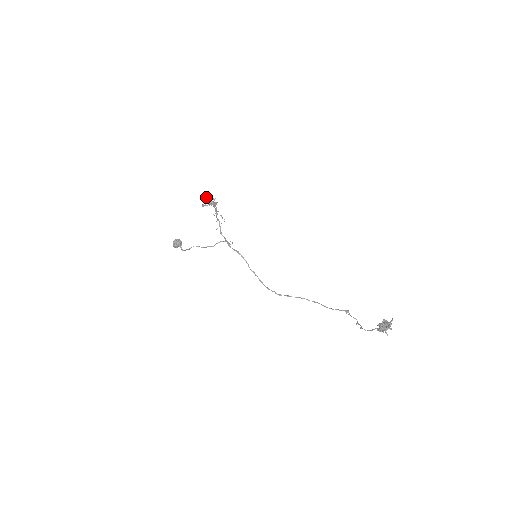
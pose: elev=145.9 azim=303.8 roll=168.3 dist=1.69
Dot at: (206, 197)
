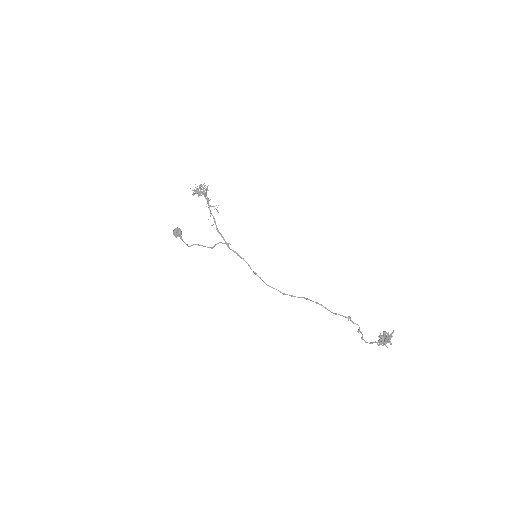
Dot at: occluded
